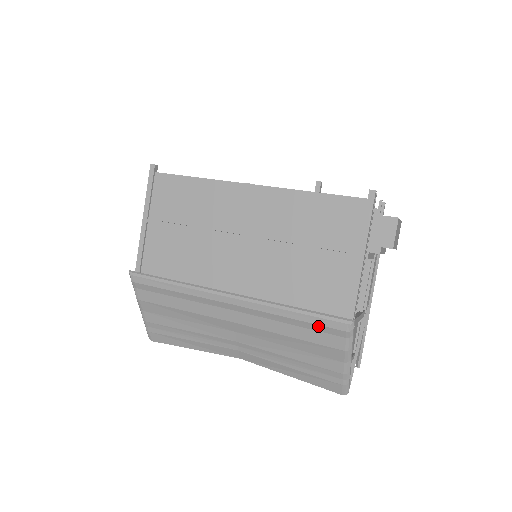
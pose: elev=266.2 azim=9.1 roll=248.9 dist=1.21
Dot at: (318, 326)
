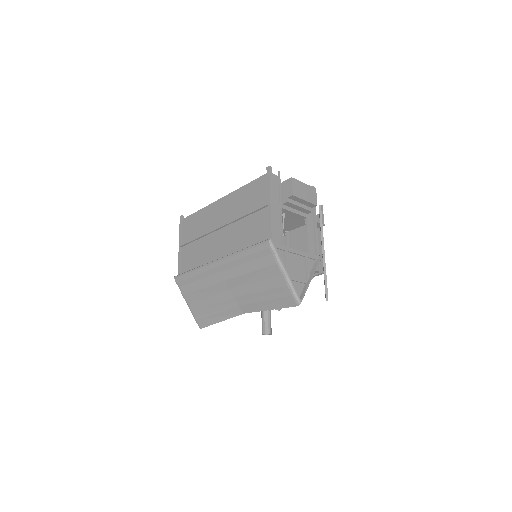
Dot at: (257, 253)
